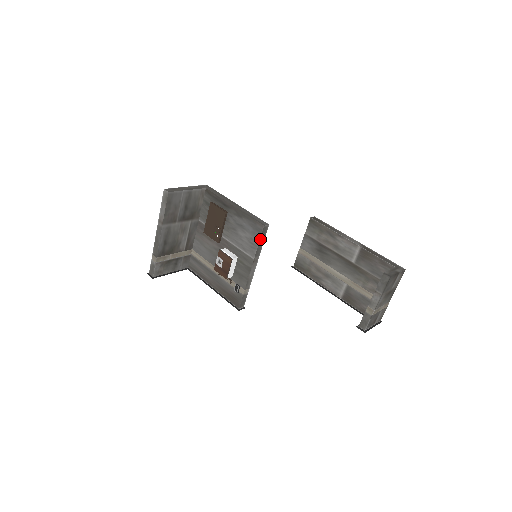
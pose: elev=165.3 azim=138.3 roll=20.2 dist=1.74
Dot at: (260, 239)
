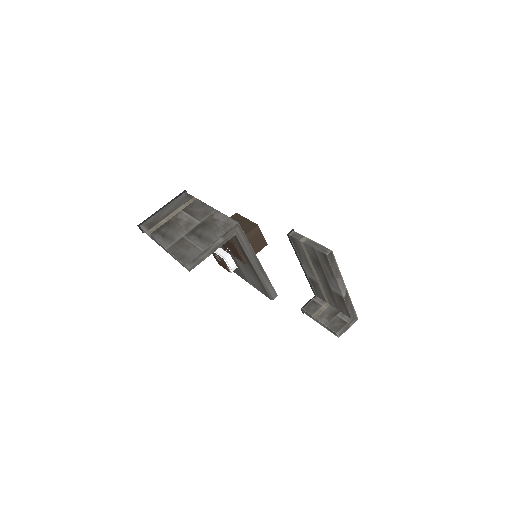
Dot at: (263, 293)
